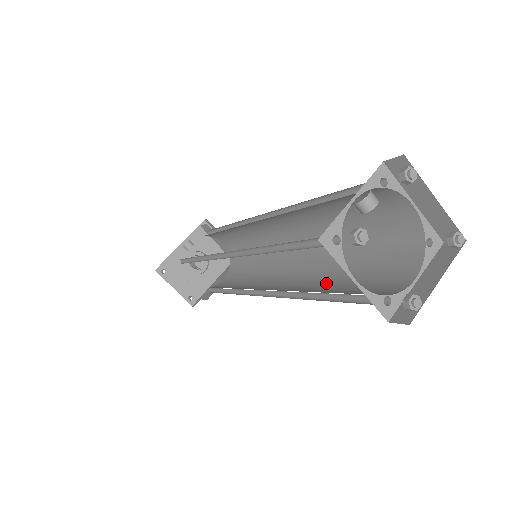
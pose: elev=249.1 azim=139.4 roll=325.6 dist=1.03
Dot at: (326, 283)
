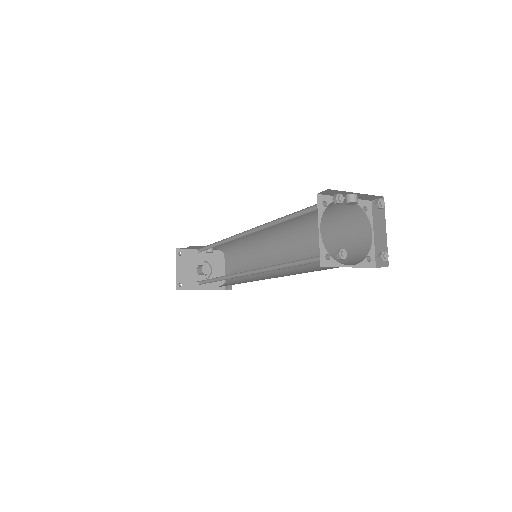
Dot at: occluded
